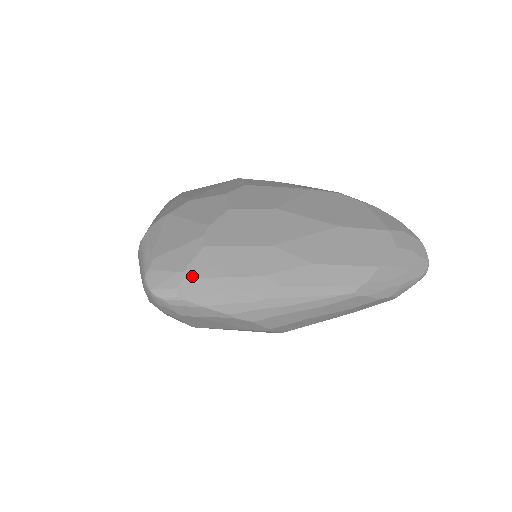
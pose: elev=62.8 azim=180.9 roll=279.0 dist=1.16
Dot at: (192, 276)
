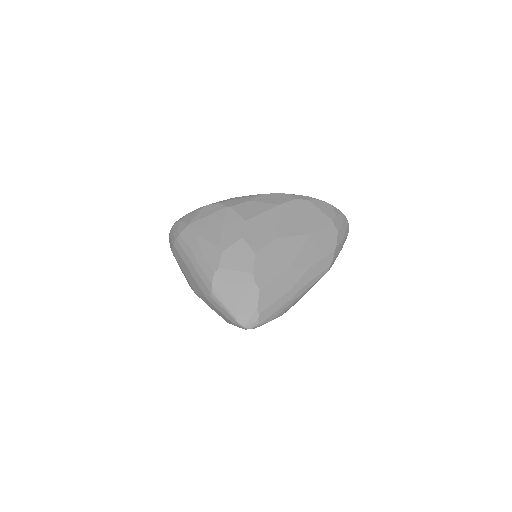
Dot at: (262, 310)
